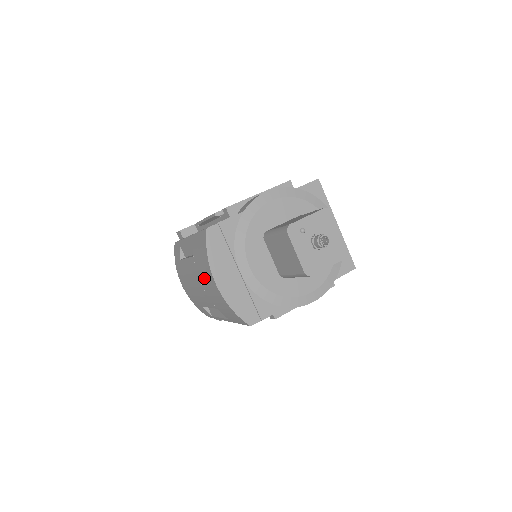
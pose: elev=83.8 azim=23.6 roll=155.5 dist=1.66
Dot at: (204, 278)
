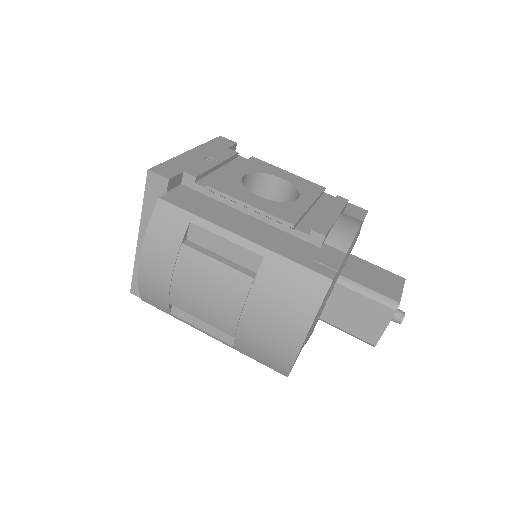
Dot at: (268, 318)
